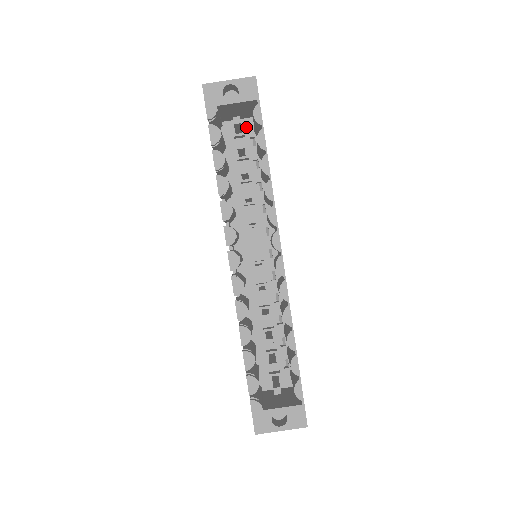
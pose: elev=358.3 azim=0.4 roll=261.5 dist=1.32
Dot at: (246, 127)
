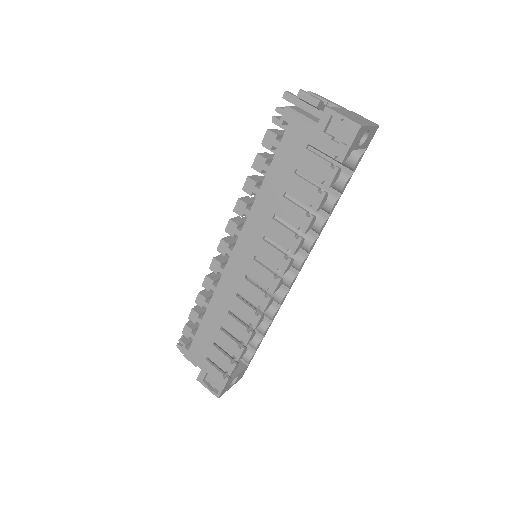
Dot at: occluded
